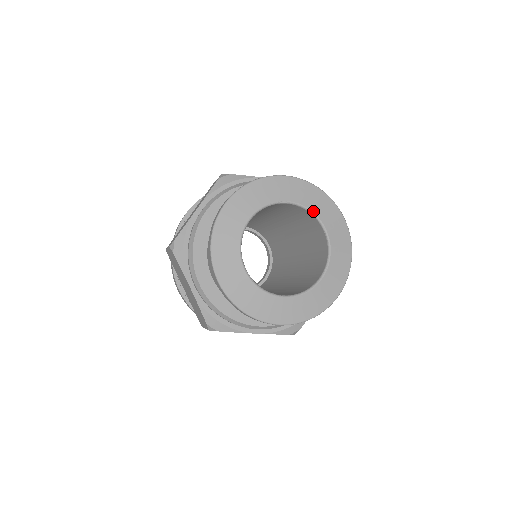
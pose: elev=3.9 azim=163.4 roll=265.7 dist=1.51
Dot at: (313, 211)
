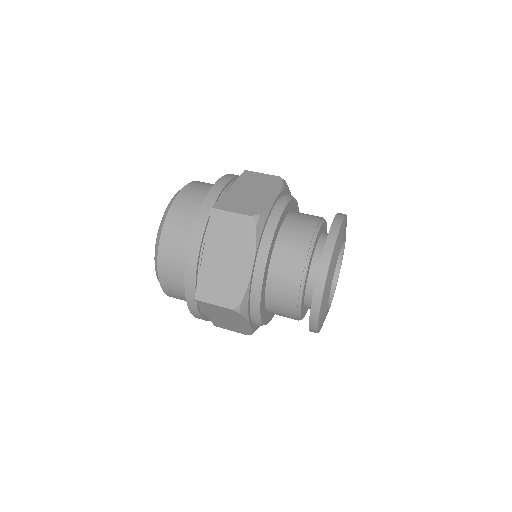
Dot at: (345, 237)
